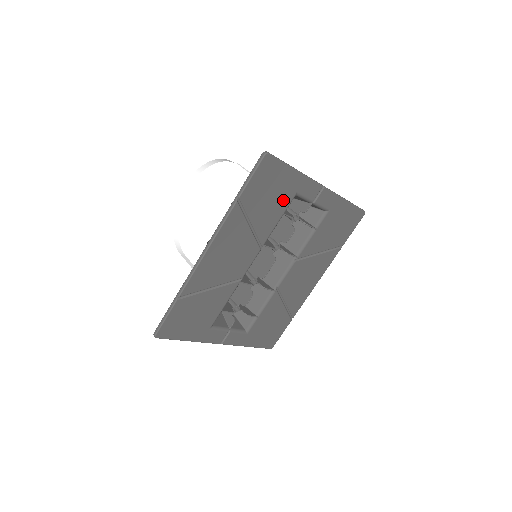
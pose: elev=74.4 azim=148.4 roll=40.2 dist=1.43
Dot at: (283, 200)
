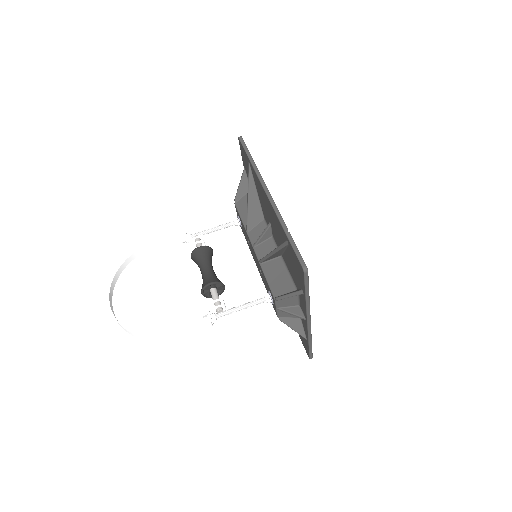
Dot at: occluded
